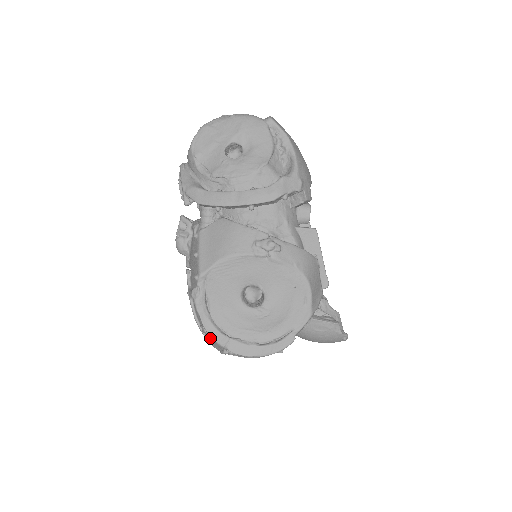
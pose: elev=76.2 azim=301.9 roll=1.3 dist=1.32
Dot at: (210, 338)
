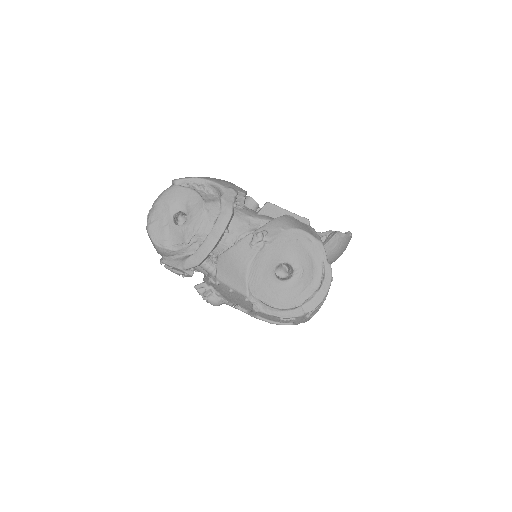
Dot at: (292, 320)
